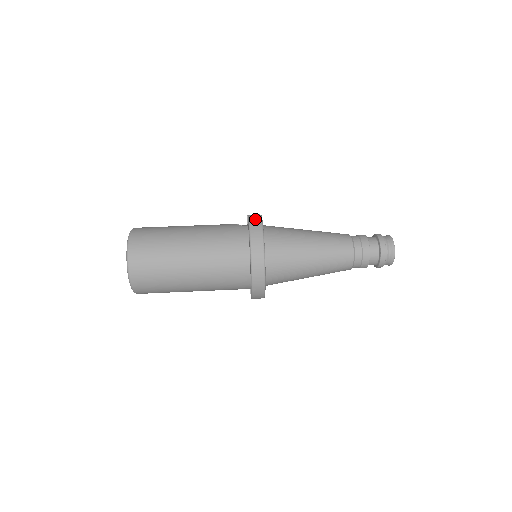
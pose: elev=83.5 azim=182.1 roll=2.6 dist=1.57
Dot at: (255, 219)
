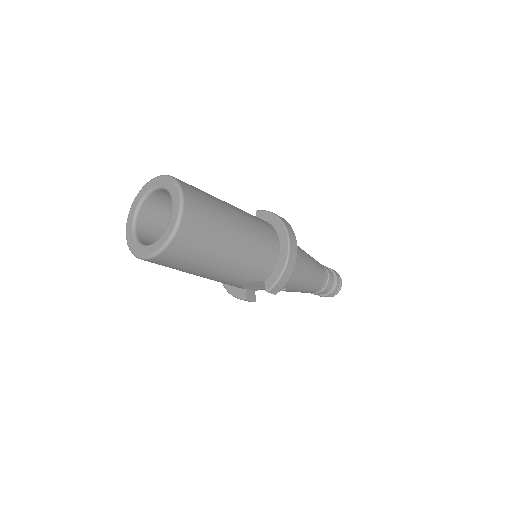
Dot at: occluded
